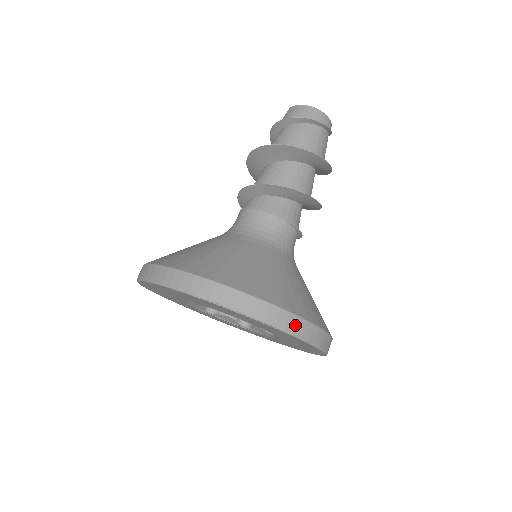
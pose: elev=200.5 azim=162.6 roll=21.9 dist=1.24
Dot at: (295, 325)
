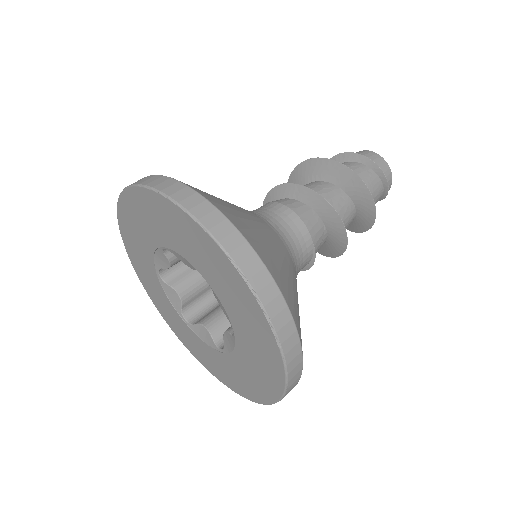
Dot at: (294, 357)
